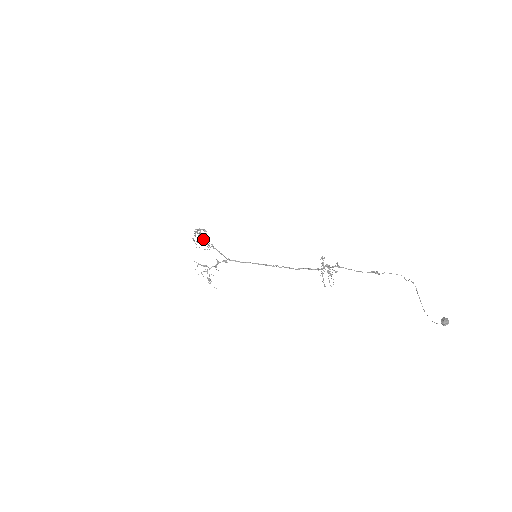
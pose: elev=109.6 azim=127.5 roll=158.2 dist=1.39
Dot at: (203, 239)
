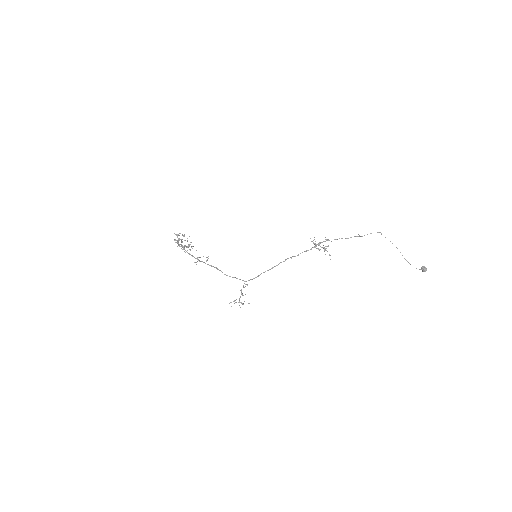
Dot at: (189, 246)
